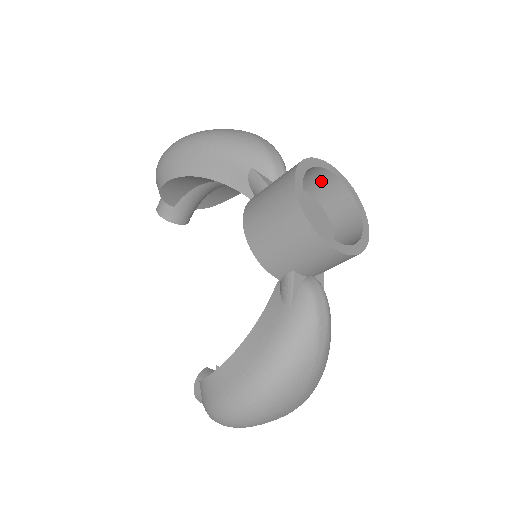
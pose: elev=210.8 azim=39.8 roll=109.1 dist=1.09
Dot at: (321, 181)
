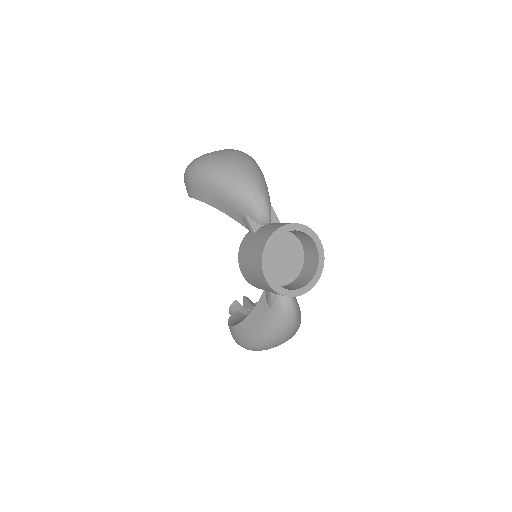
Dot at: occluded
